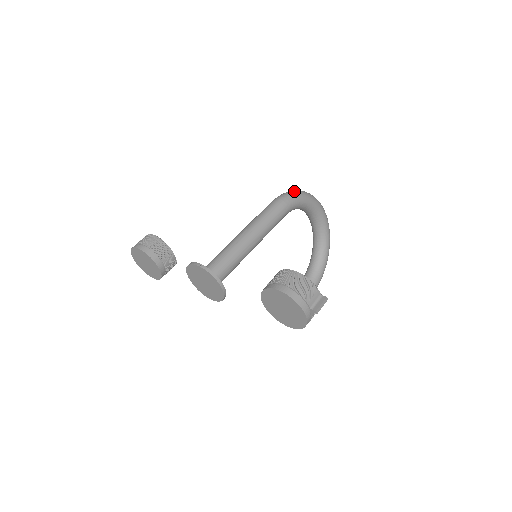
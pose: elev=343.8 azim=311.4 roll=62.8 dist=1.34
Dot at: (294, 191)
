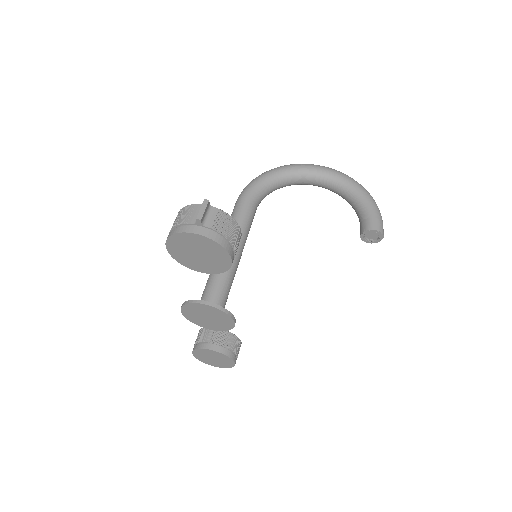
Dot at: occluded
